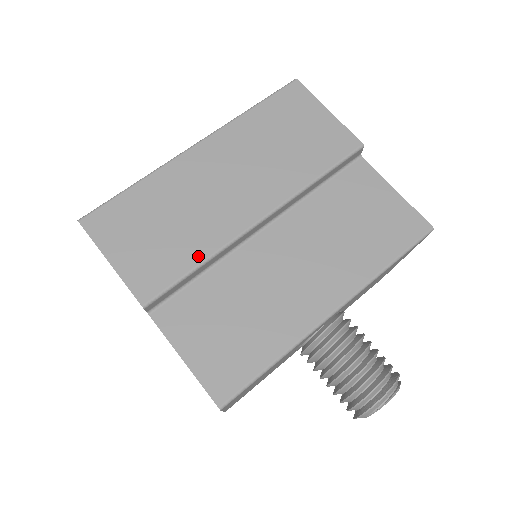
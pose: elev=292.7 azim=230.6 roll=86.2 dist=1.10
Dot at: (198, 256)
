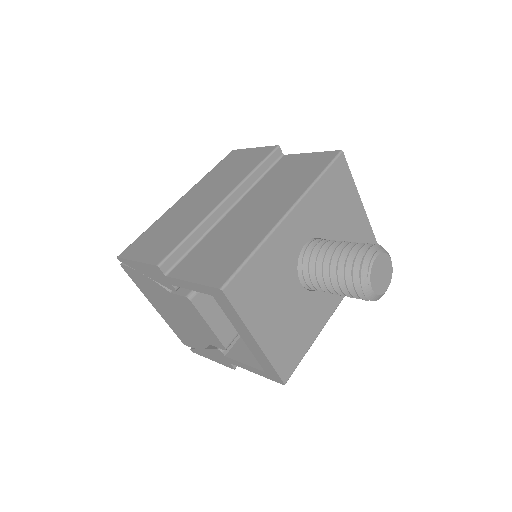
Dot at: (188, 231)
